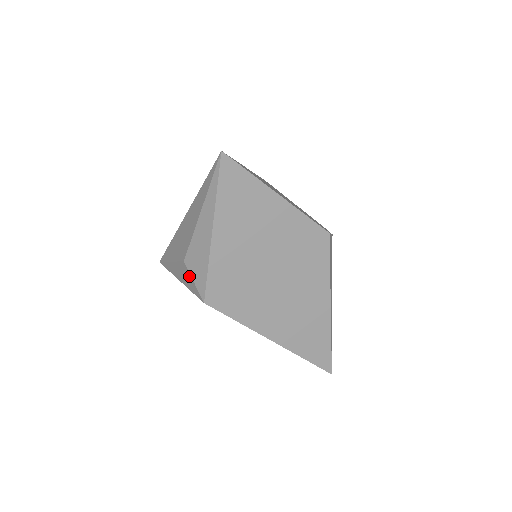
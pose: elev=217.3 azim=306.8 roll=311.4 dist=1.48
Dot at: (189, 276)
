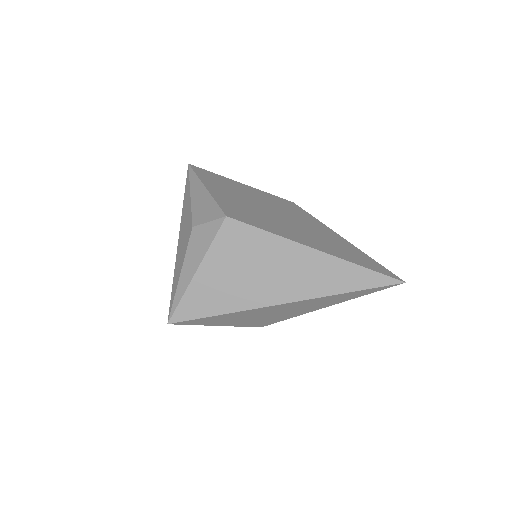
Dot at: (203, 229)
